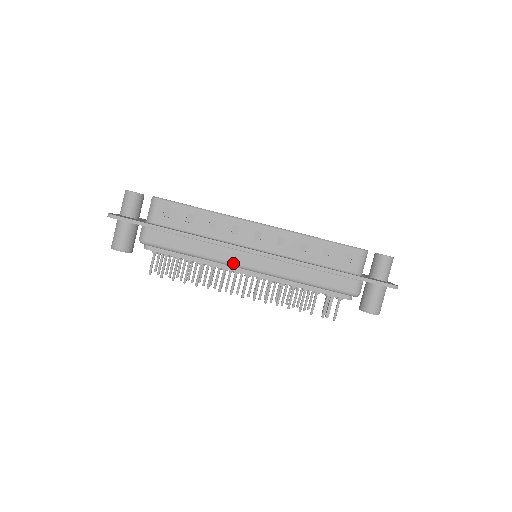
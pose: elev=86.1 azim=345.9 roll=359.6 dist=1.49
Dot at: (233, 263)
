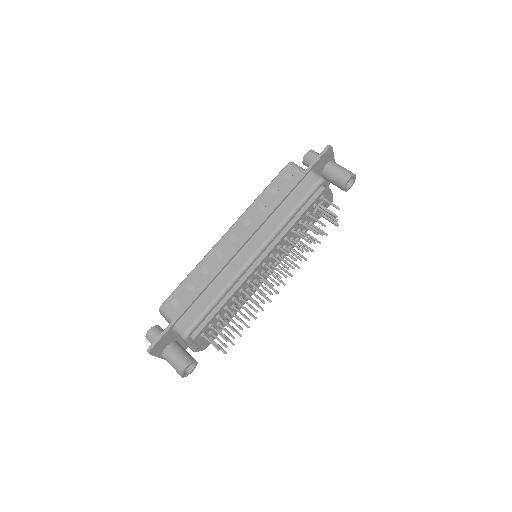
Dot at: (243, 266)
